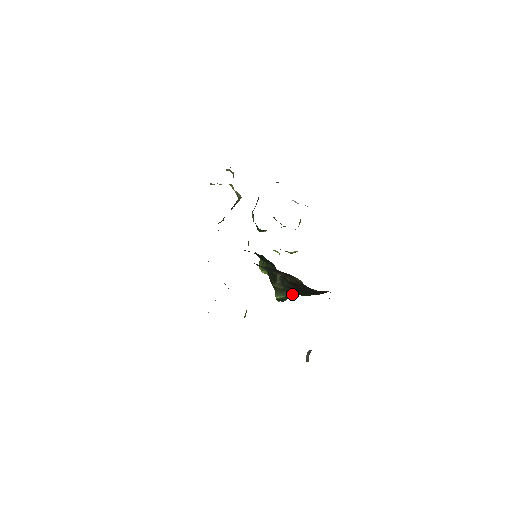
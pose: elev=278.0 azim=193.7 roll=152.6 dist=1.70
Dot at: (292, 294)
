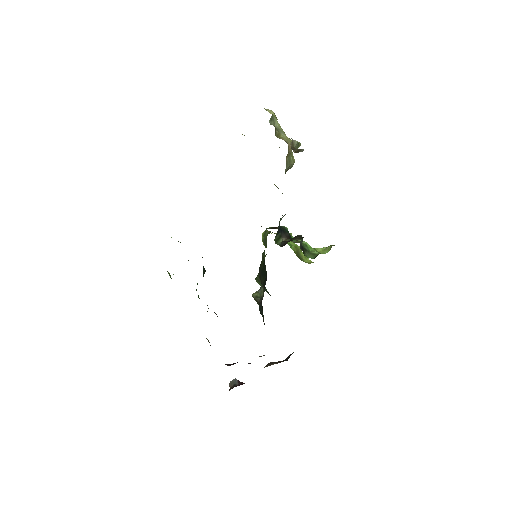
Dot at: (270, 295)
